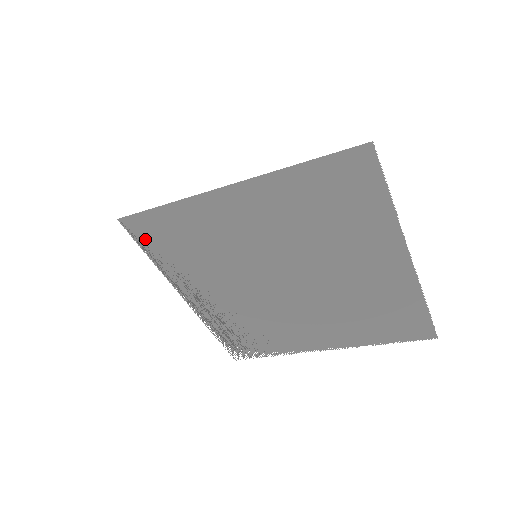
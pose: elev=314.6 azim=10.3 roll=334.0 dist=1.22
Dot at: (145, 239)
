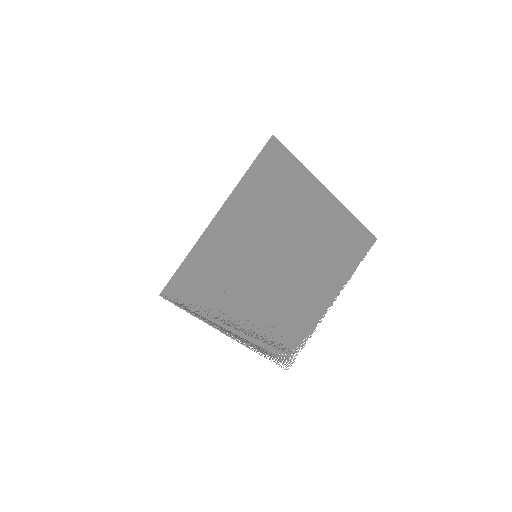
Dot at: (184, 299)
